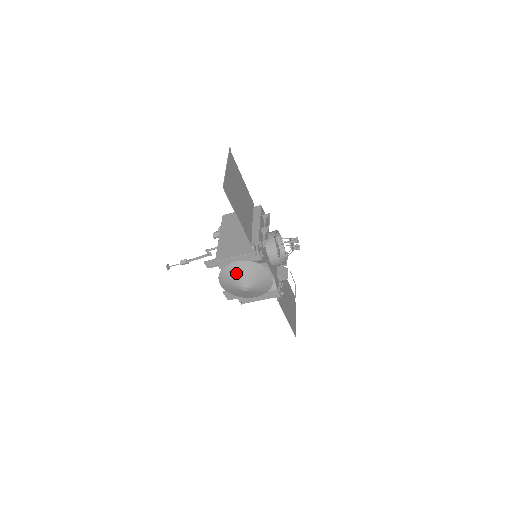
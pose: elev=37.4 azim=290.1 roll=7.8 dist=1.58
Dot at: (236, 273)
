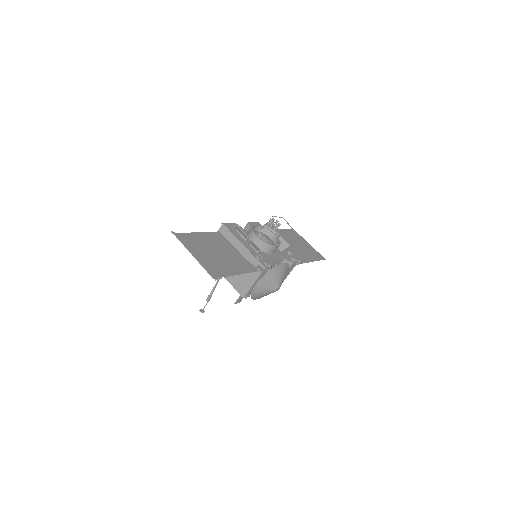
Dot at: (263, 289)
